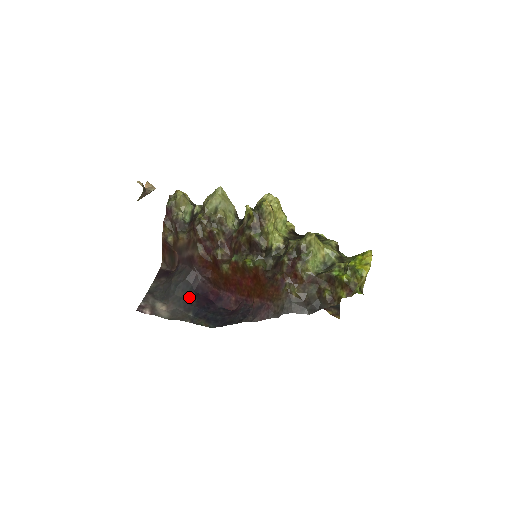
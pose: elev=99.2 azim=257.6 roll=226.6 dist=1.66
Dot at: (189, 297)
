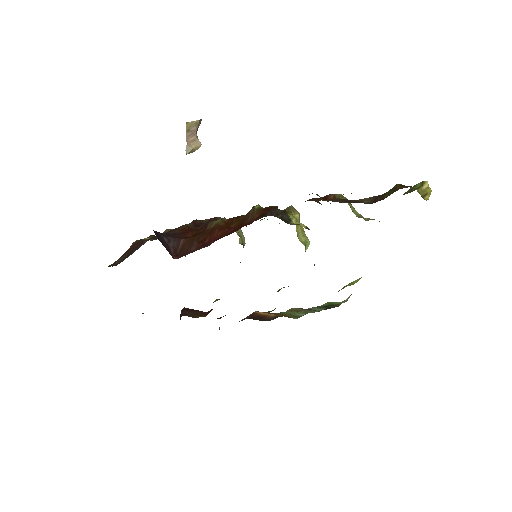
Dot at: occluded
